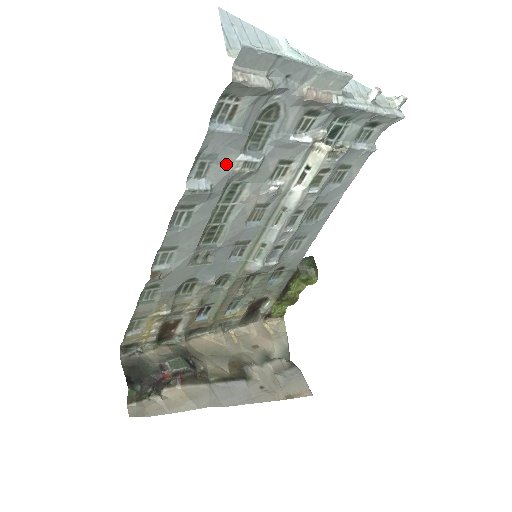
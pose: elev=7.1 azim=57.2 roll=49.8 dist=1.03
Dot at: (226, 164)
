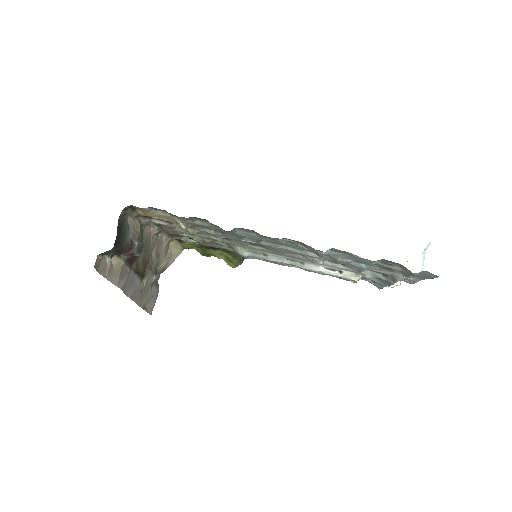
Dot at: (344, 257)
